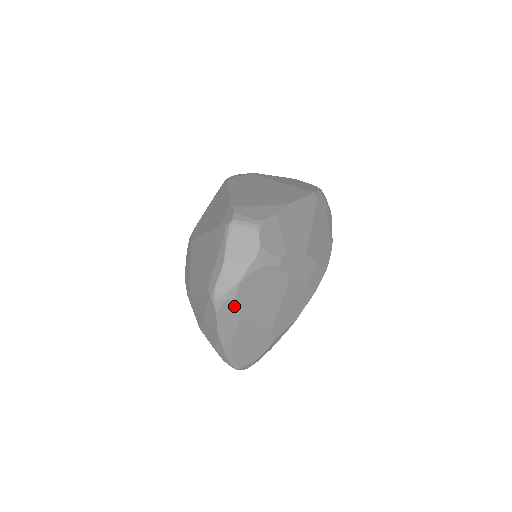
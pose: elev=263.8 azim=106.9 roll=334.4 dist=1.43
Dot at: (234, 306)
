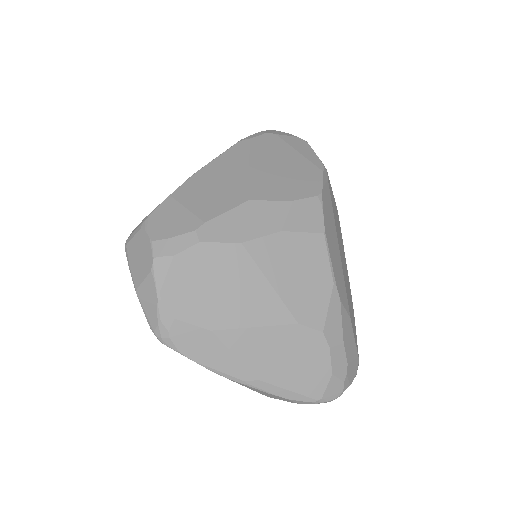
Dot at: (189, 329)
